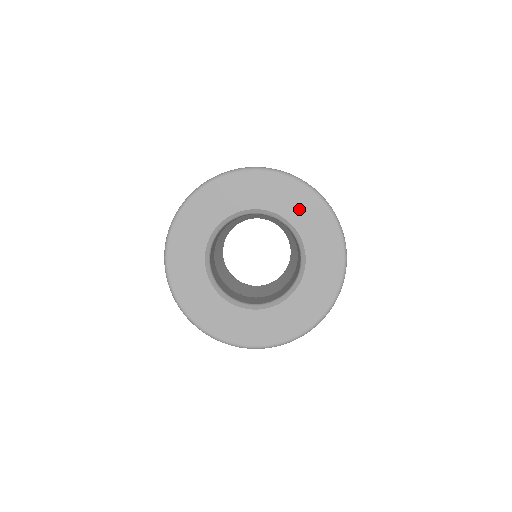
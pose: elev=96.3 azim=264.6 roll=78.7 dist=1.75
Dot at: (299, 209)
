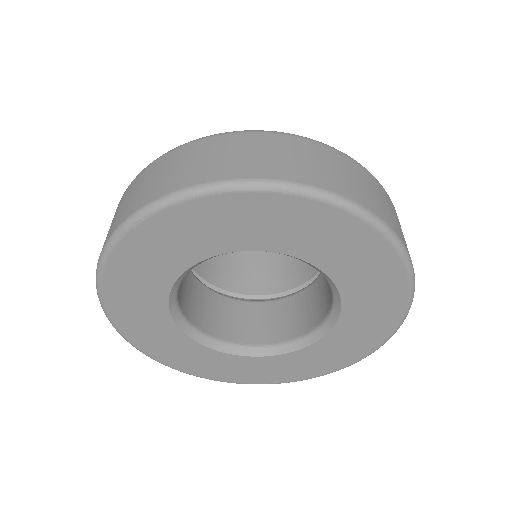
Dot at: (256, 227)
